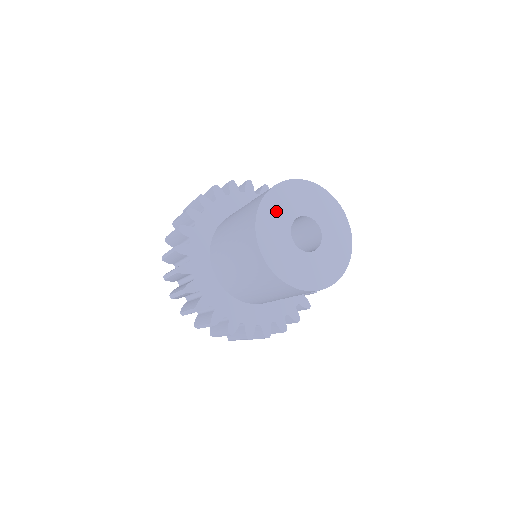
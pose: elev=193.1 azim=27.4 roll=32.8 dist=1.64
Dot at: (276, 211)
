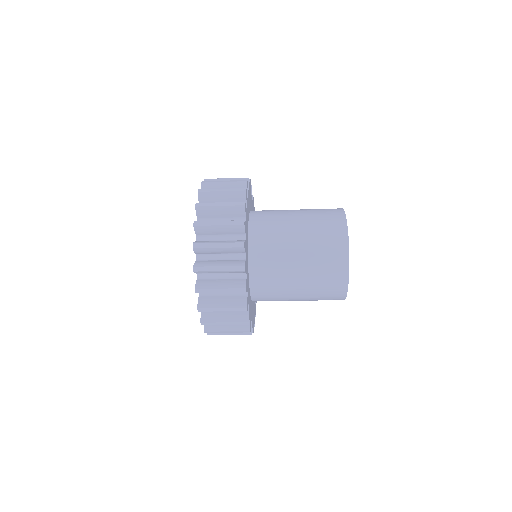
Dot at: occluded
